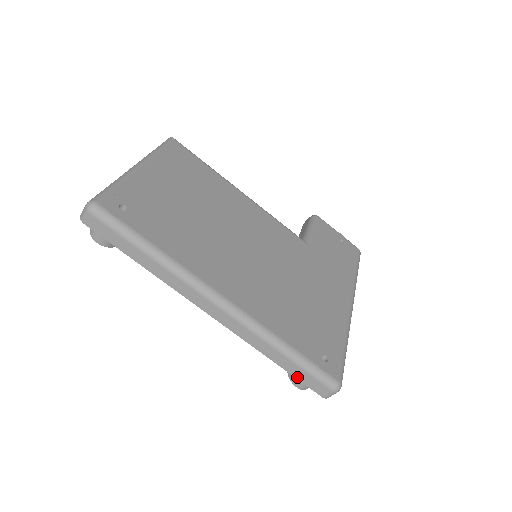
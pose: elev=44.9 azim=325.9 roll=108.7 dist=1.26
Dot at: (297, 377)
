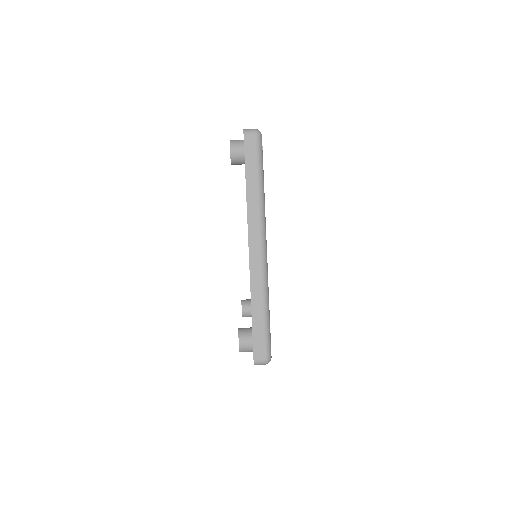
Dot at: (254, 333)
